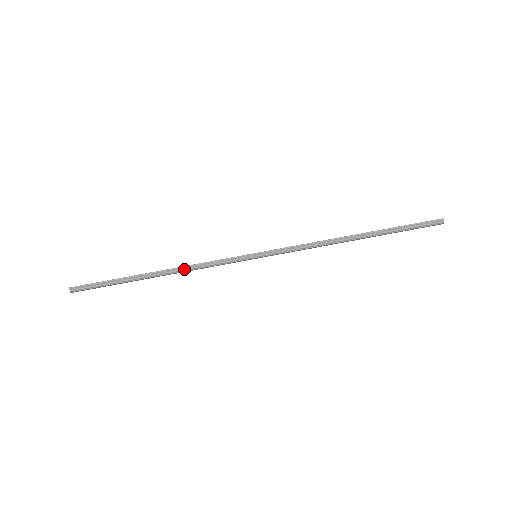
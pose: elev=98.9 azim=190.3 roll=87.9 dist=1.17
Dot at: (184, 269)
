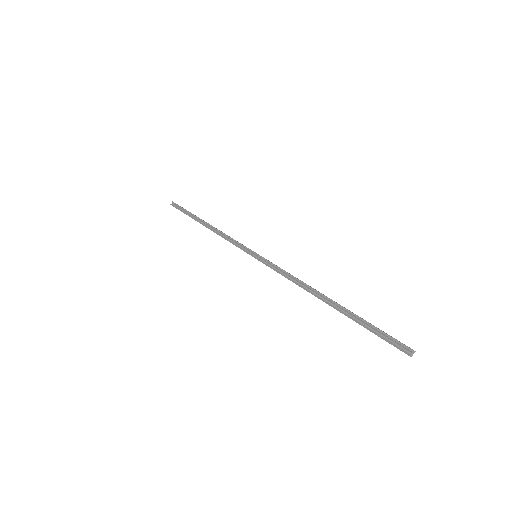
Dot at: (218, 232)
